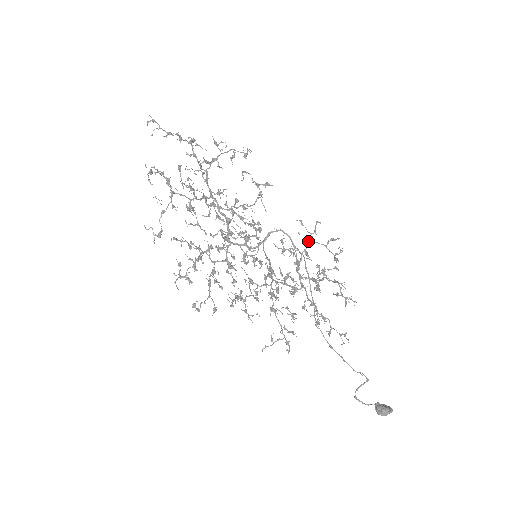
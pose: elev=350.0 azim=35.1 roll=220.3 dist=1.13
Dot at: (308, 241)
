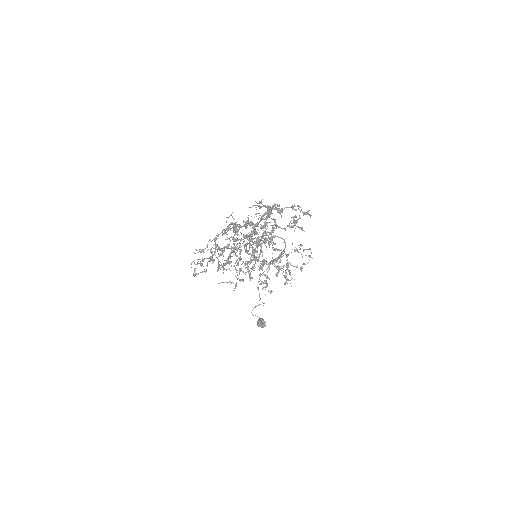
Dot at: occluded
